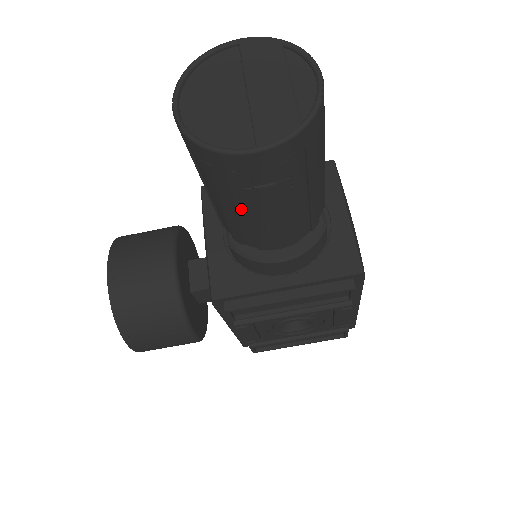
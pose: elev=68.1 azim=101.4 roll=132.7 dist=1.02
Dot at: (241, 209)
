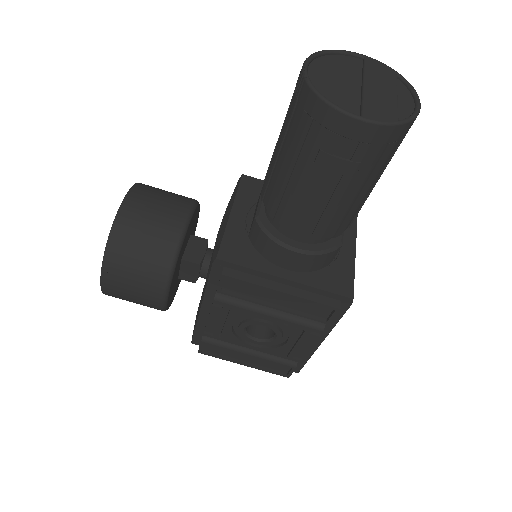
Dot at: (304, 176)
